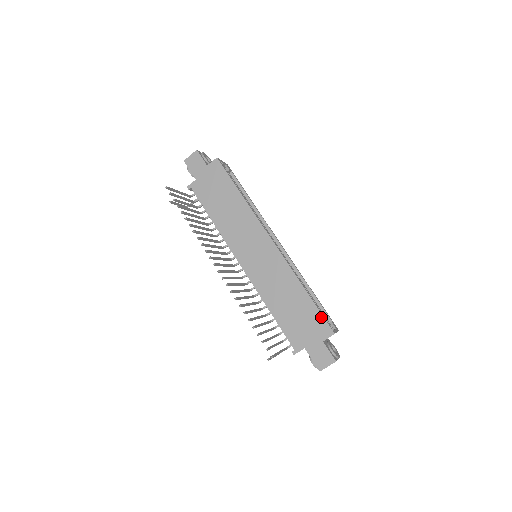
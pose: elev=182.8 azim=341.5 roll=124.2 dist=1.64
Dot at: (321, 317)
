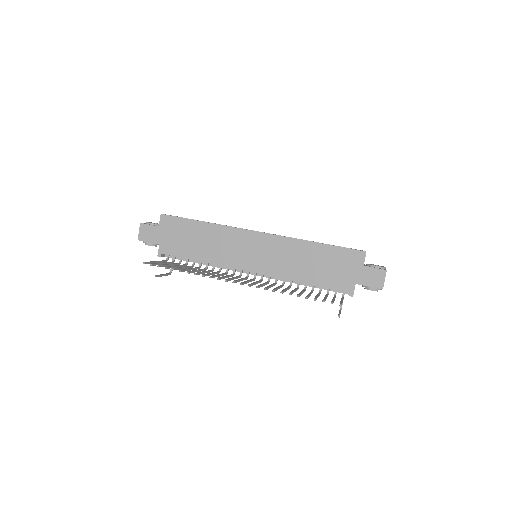
Dot at: (345, 250)
